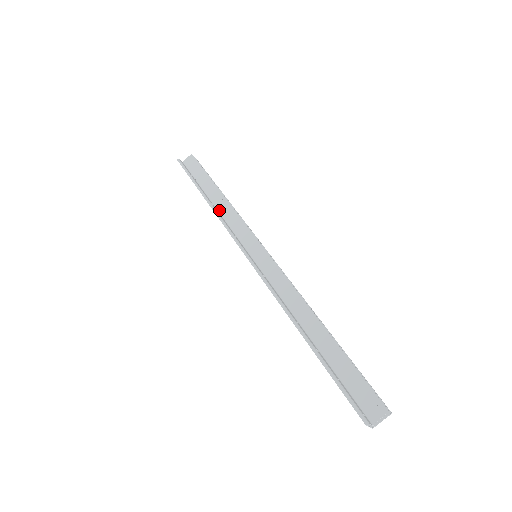
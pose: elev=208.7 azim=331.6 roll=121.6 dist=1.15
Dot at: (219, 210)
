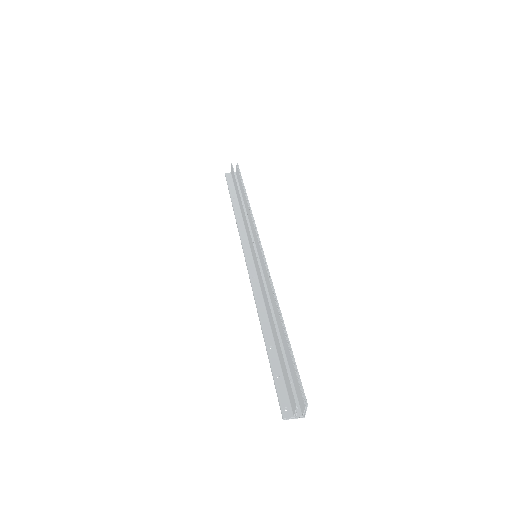
Dot at: (242, 216)
